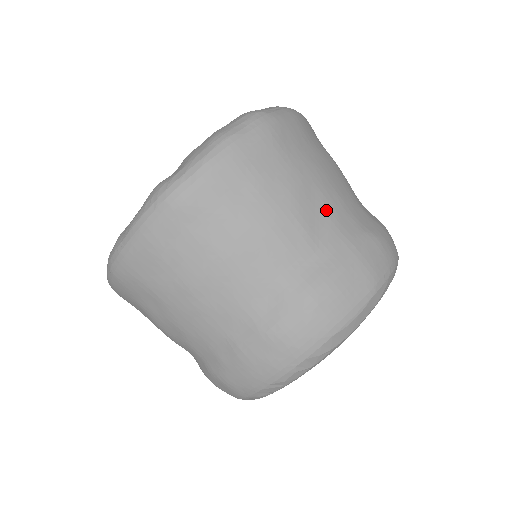
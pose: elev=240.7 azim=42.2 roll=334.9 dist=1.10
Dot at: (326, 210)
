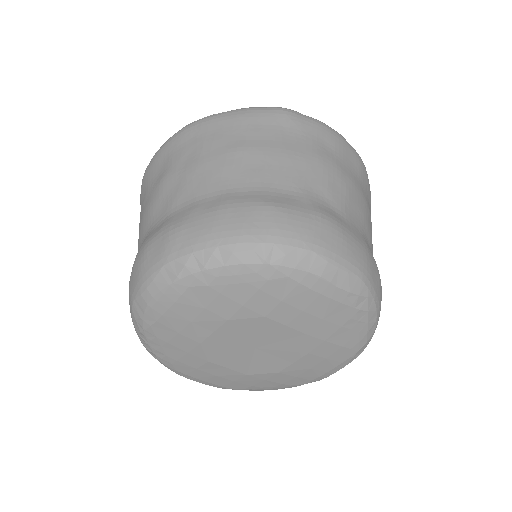
Dot at: (362, 218)
